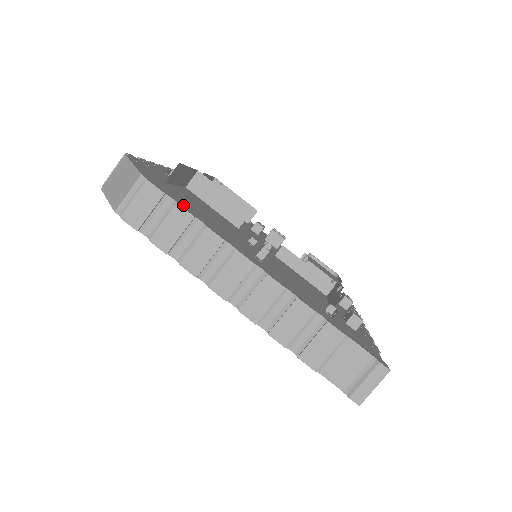
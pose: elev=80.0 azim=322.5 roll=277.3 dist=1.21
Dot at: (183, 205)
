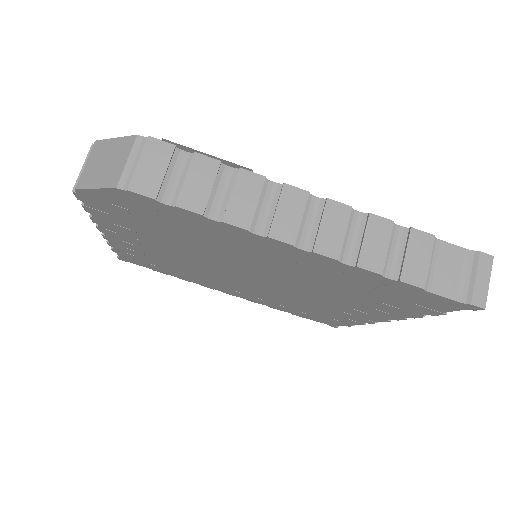
Dot at: occluded
